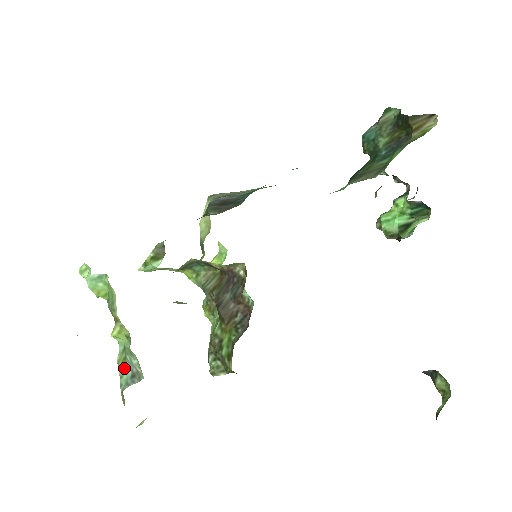
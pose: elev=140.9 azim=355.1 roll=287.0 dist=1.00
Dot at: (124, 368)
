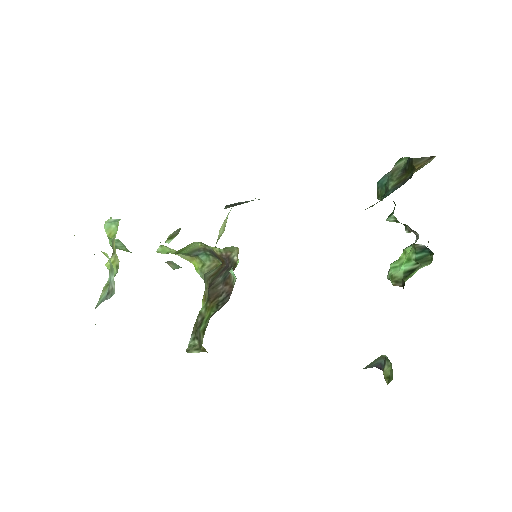
Dot at: (105, 291)
